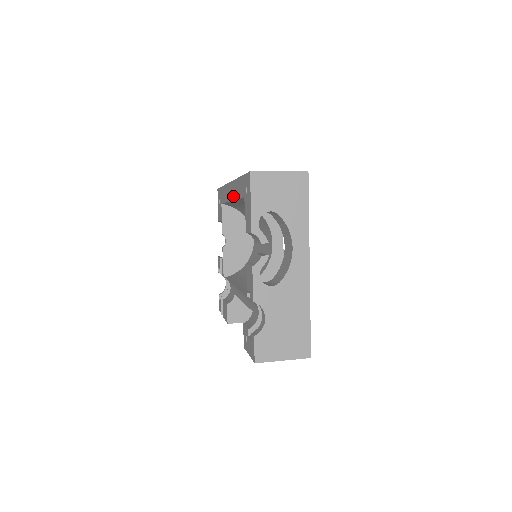
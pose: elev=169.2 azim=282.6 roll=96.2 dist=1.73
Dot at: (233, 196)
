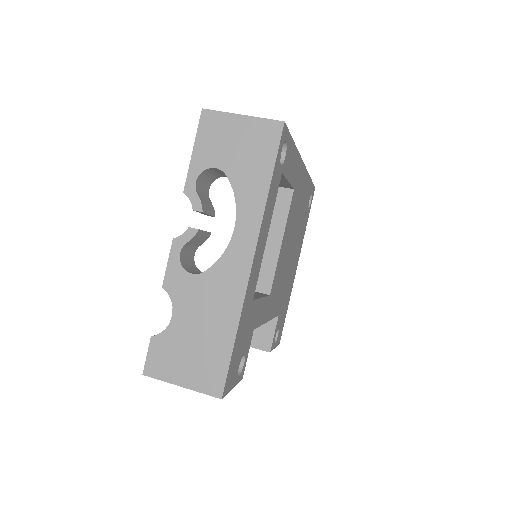
Dot at: occluded
